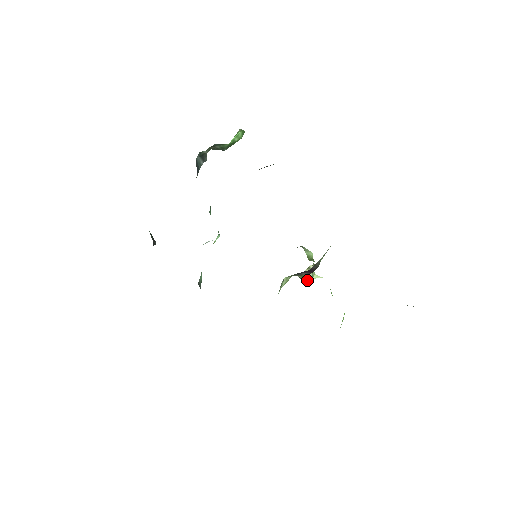
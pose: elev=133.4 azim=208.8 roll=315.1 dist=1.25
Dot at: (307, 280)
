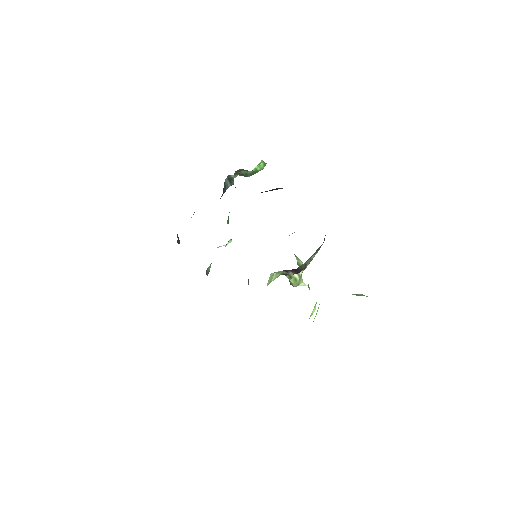
Dot at: (295, 283)
